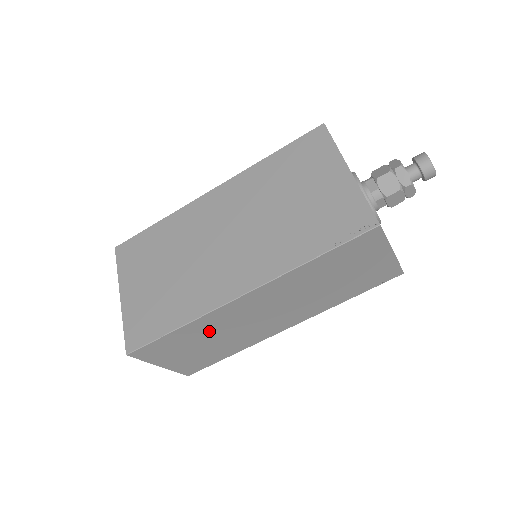
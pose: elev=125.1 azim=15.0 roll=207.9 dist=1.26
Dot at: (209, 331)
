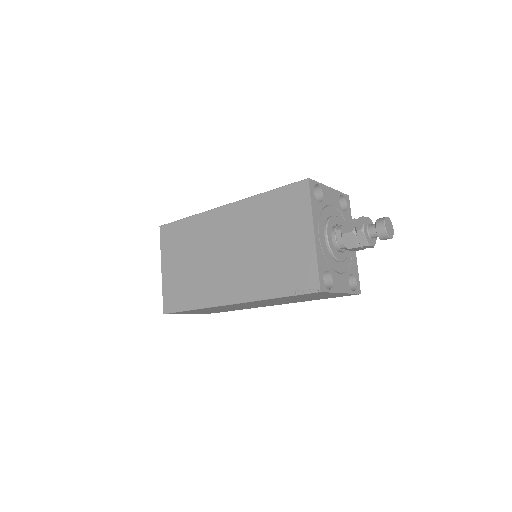
Dot at: occluded
